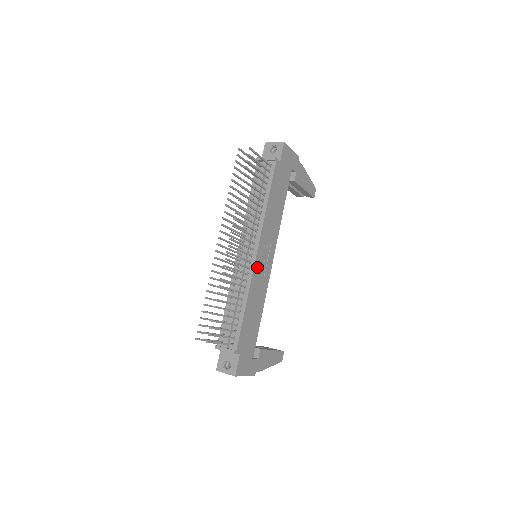
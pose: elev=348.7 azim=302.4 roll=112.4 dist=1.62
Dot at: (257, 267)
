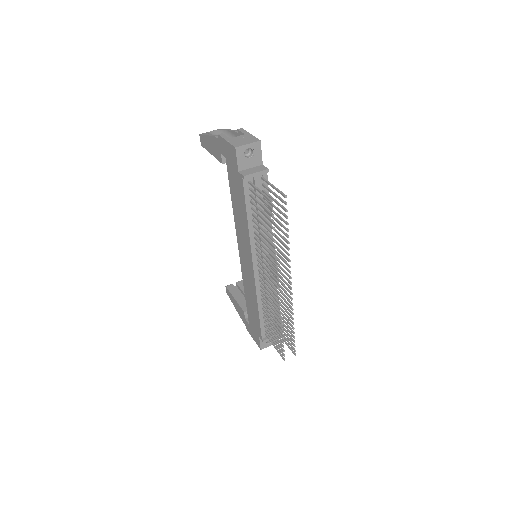
Dot at: occluded
